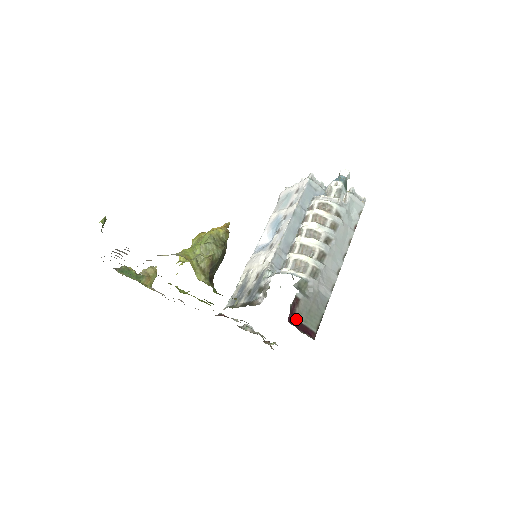
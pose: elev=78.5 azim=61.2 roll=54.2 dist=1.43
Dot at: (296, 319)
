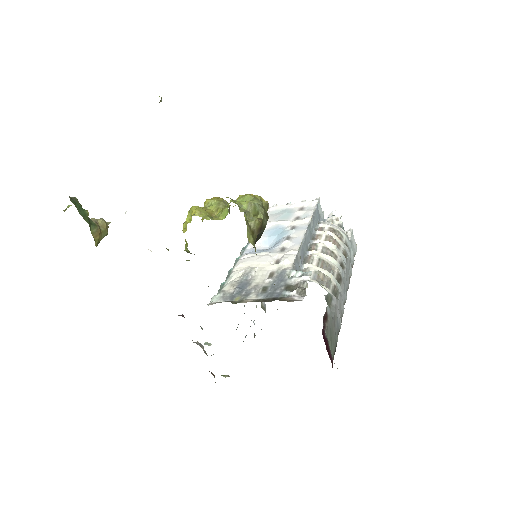
Dot at: (326, 336)
